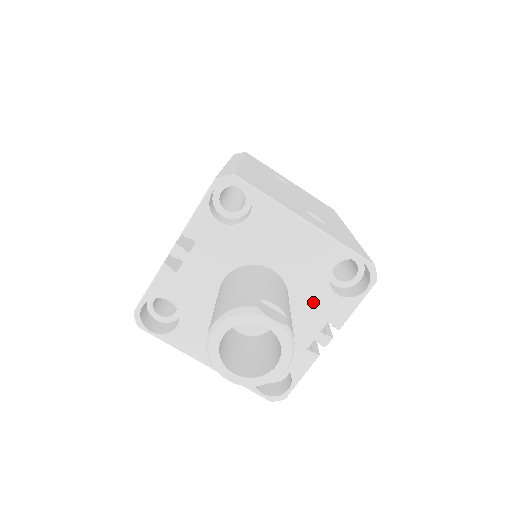
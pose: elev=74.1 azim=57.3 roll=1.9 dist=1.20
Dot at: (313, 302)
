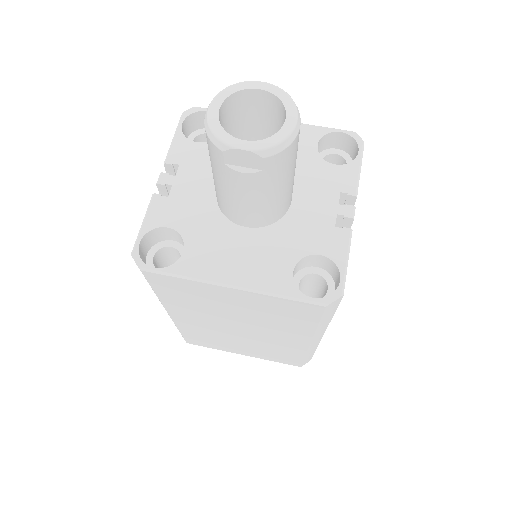
Dot at: (315, 179)
